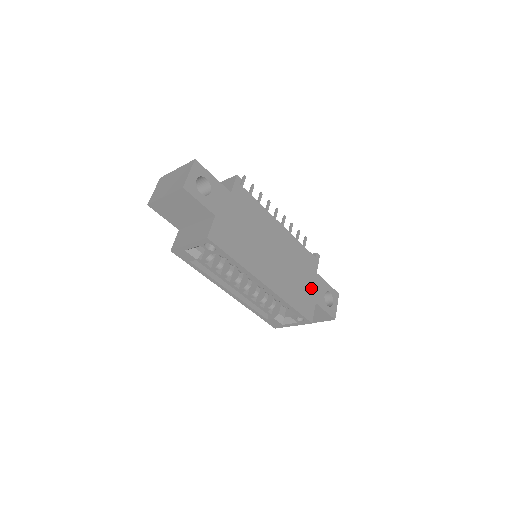
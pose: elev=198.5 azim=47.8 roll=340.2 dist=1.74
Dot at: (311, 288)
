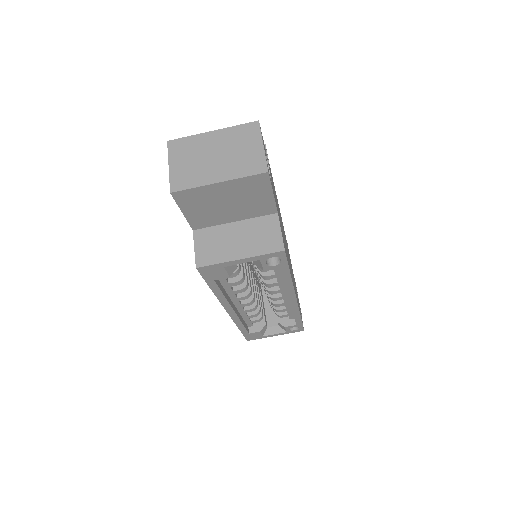
Dot at: occluded
